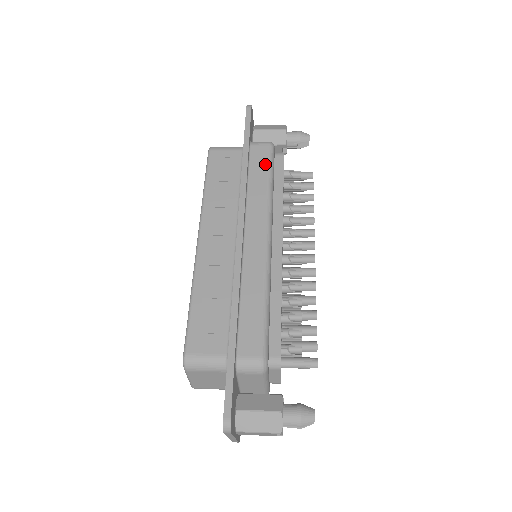
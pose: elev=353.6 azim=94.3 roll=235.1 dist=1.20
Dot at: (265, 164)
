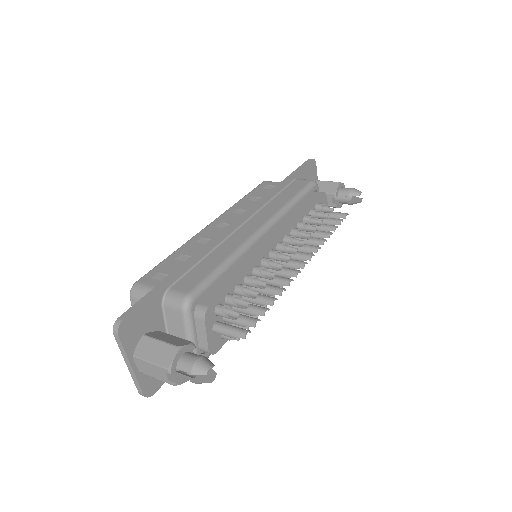
Dot at: (298, 189)
